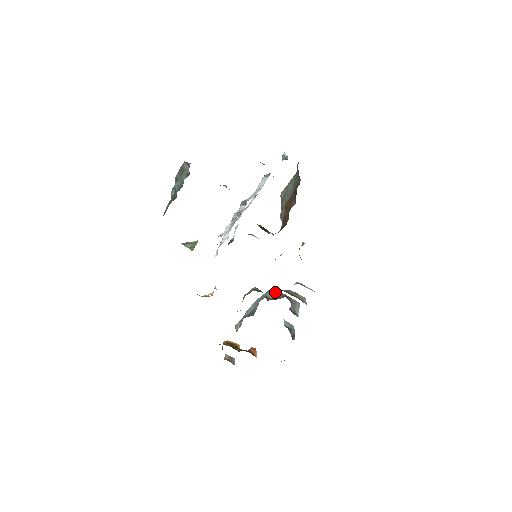
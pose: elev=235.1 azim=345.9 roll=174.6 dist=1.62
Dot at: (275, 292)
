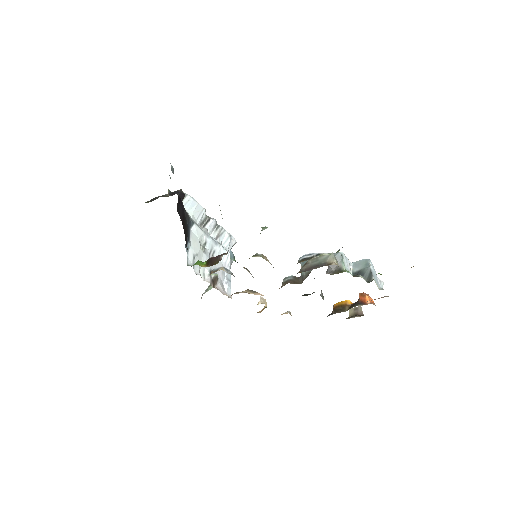
Dot at: occluded
